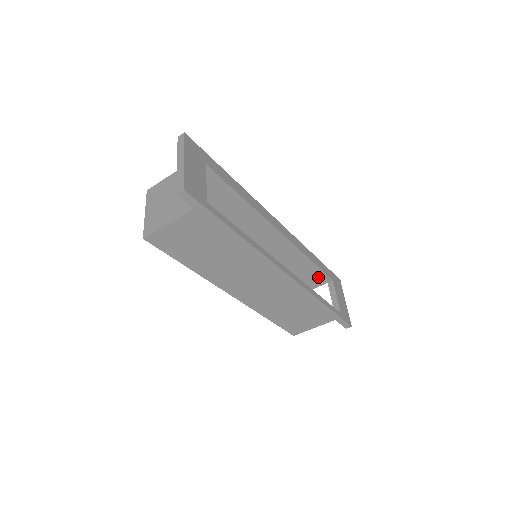
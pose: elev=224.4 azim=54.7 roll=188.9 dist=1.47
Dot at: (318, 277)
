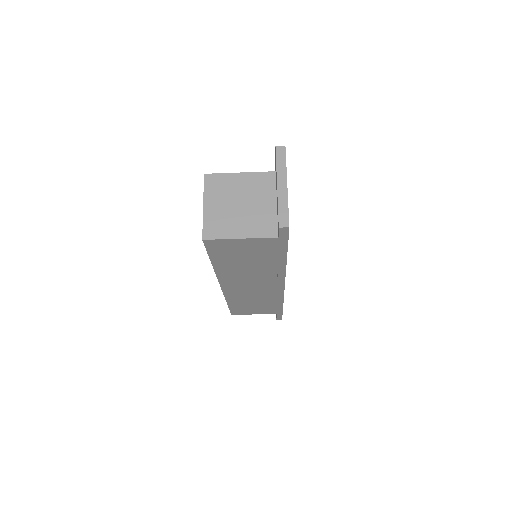
Dot at: occluded
